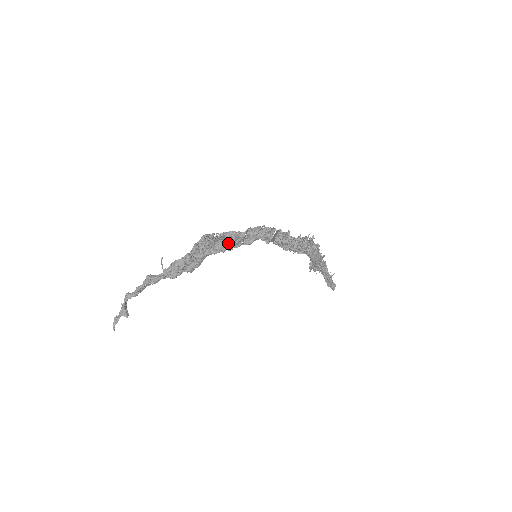
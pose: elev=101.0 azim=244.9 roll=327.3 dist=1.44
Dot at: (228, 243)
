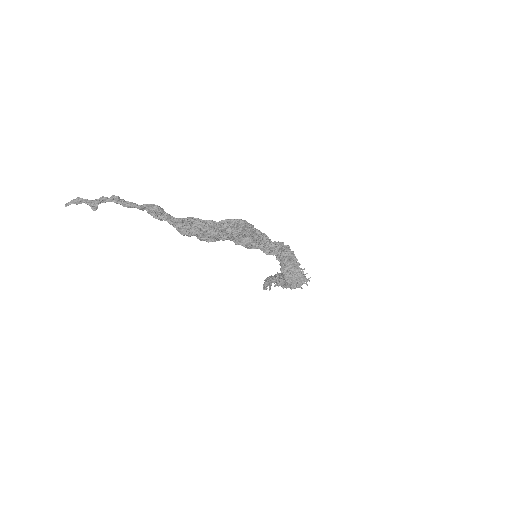
Dot at: (255, 244)
